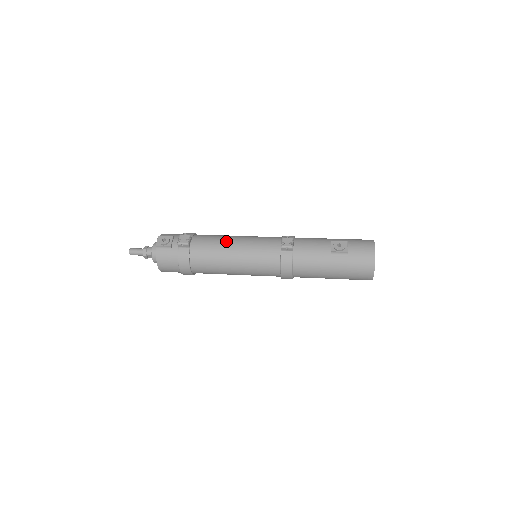
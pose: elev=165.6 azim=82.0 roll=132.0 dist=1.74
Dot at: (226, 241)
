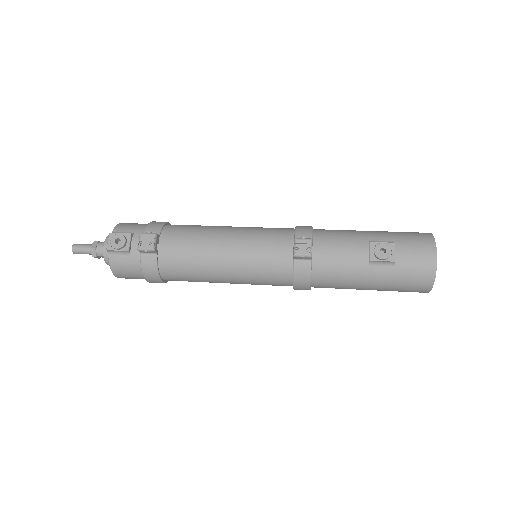
Dot at: (210, 241)
